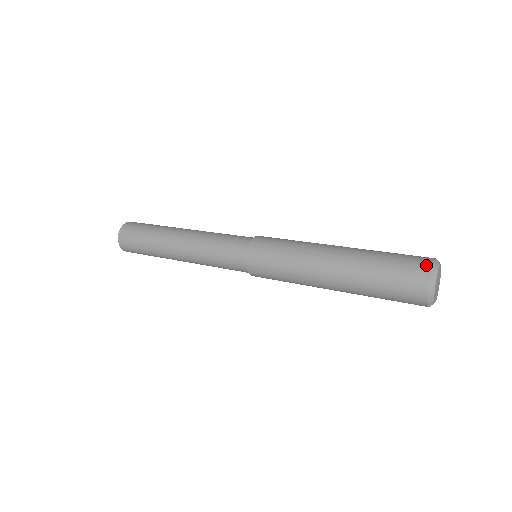
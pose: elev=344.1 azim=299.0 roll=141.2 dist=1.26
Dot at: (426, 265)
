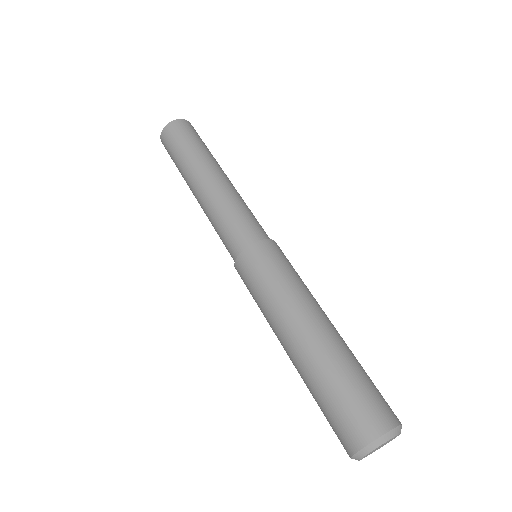
Dot at: (364, 436)
